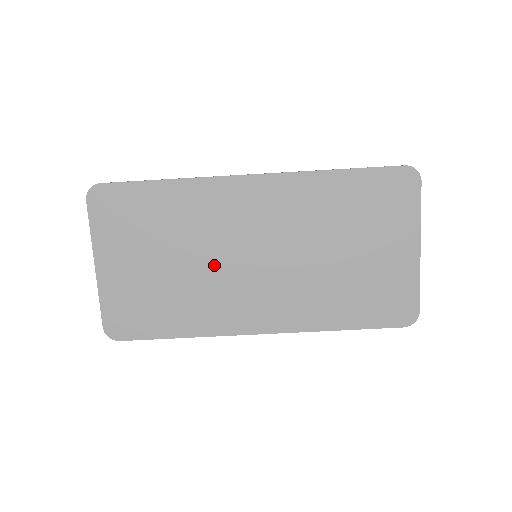
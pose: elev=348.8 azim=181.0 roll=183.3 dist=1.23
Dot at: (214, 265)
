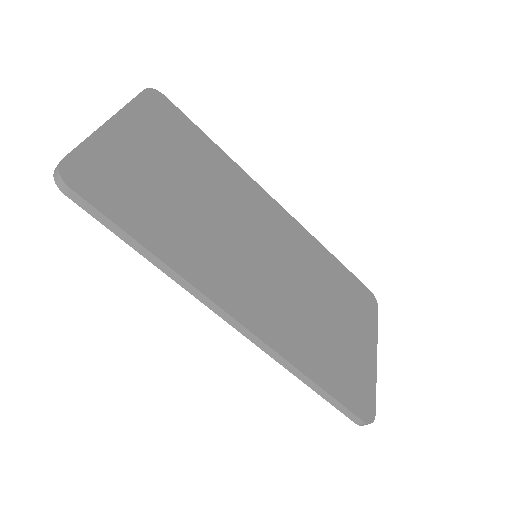
Dot at: (223, 225)
